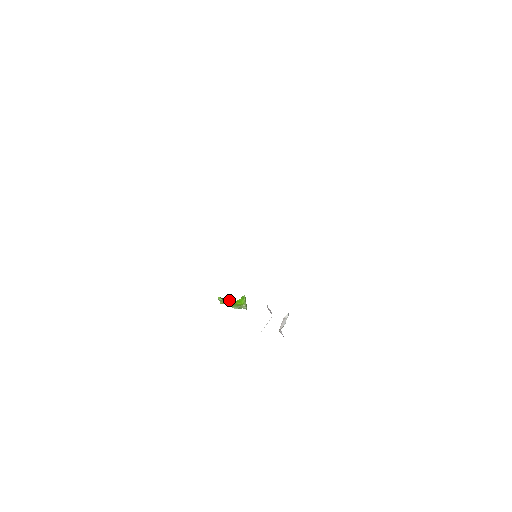
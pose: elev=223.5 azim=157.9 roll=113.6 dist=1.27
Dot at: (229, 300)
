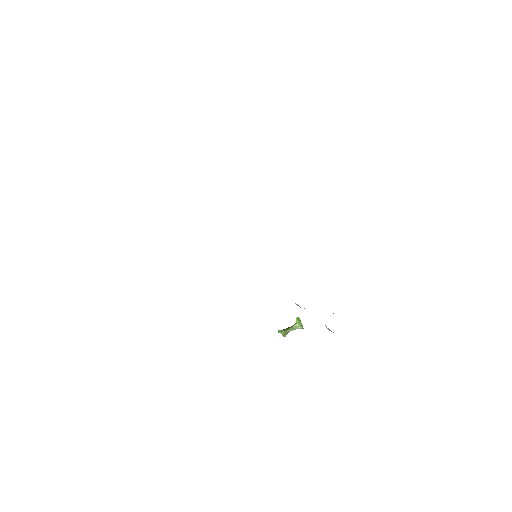
Dot at: (286, 328)
